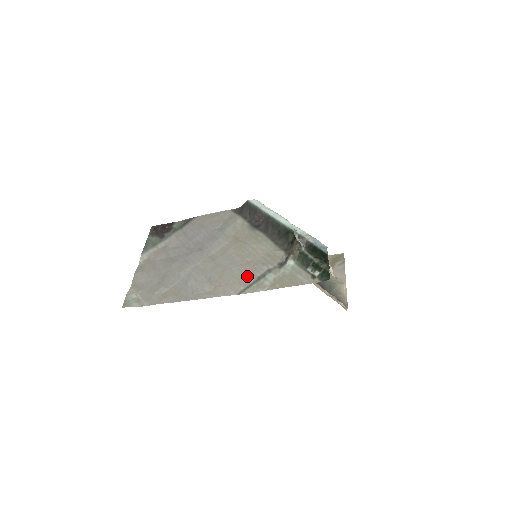
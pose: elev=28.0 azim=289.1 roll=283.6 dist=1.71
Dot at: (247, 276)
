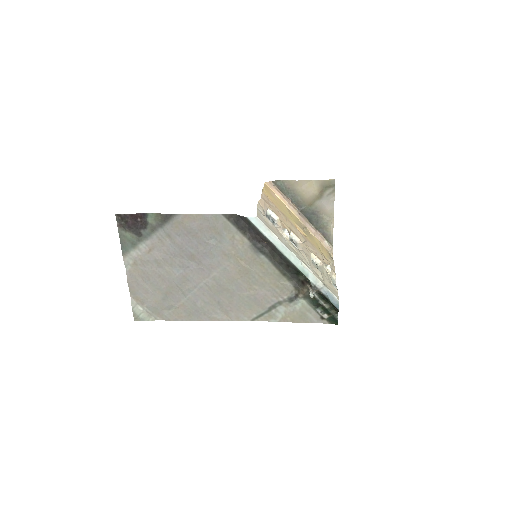
Dot at: (258, 305)
